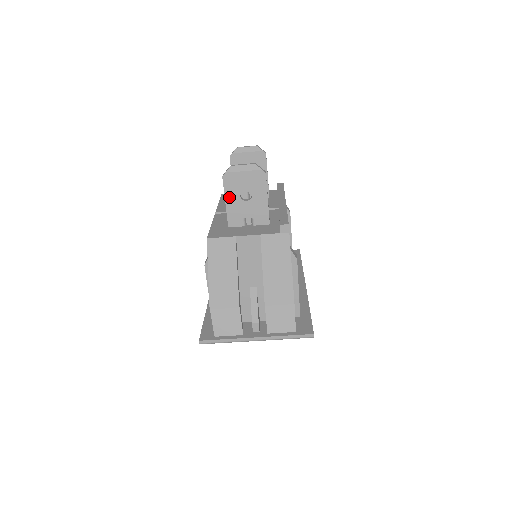
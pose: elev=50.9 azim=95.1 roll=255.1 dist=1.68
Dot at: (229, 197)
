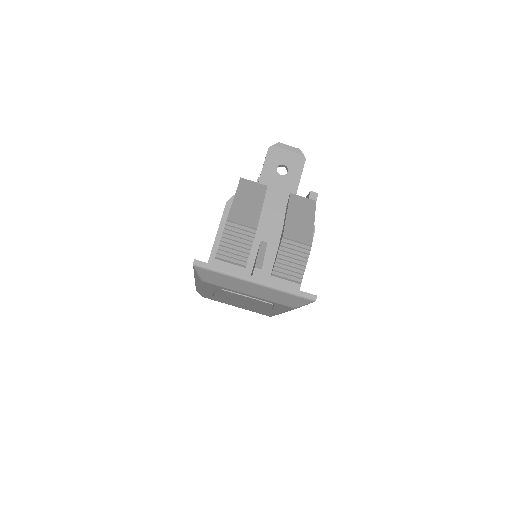
Dot at: (267, 166)
